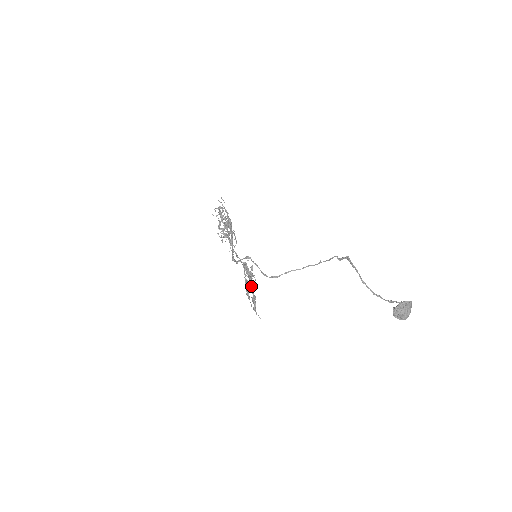
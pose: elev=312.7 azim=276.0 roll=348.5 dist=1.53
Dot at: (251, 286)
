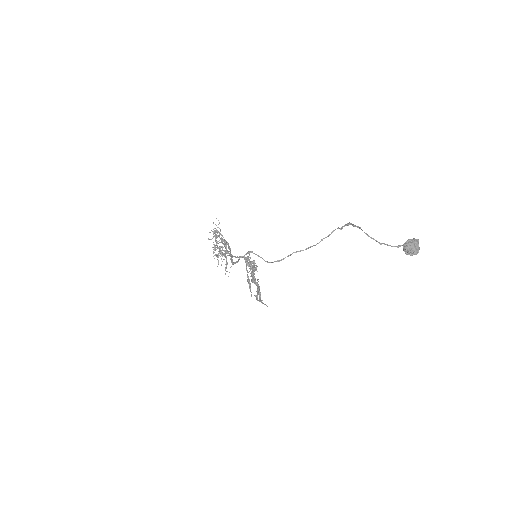
Dot at: (254, 278)
